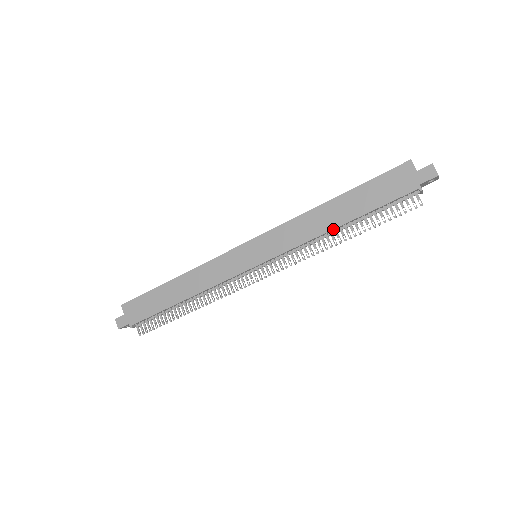
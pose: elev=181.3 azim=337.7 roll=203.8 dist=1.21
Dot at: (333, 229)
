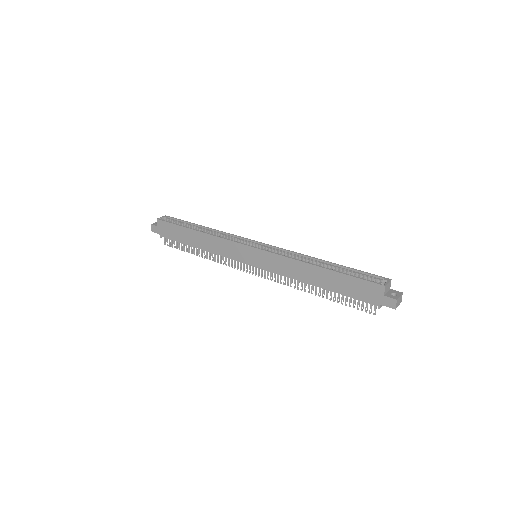
Dot at: (310, 284)
